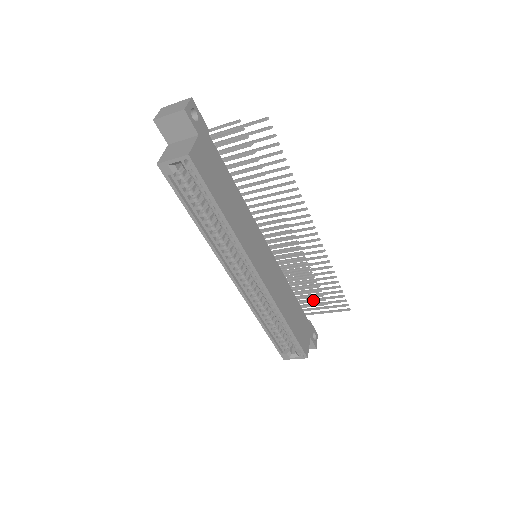
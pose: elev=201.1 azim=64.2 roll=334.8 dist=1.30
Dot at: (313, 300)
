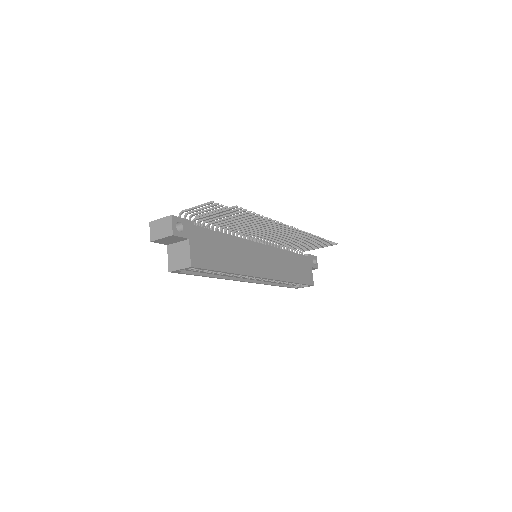
Dot at: occluded
